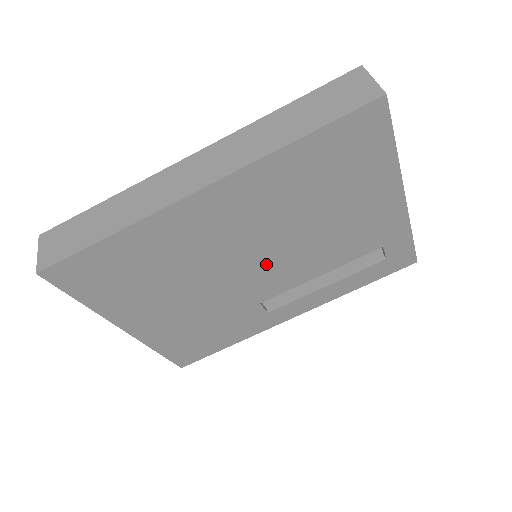
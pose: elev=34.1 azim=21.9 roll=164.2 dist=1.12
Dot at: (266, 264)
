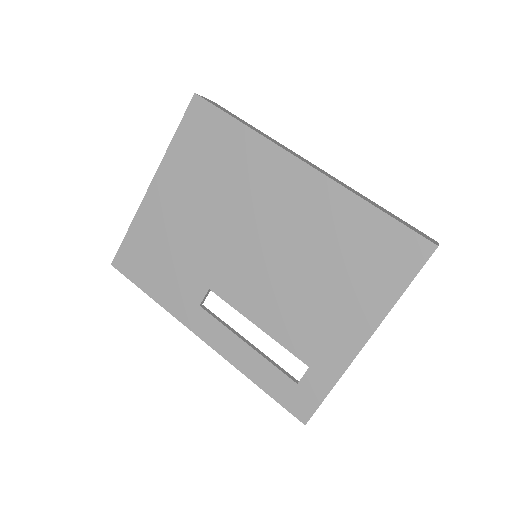
Dot at: (255, 263)
